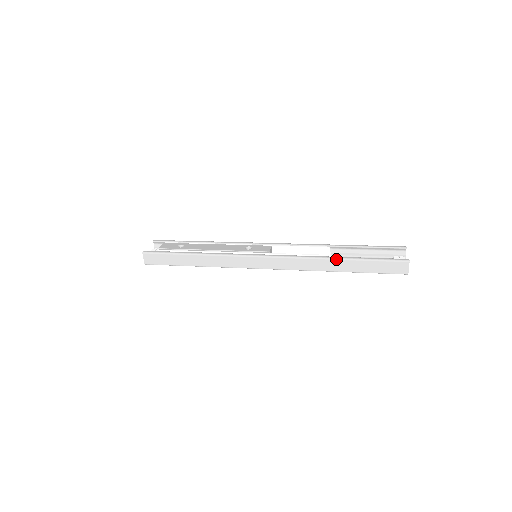
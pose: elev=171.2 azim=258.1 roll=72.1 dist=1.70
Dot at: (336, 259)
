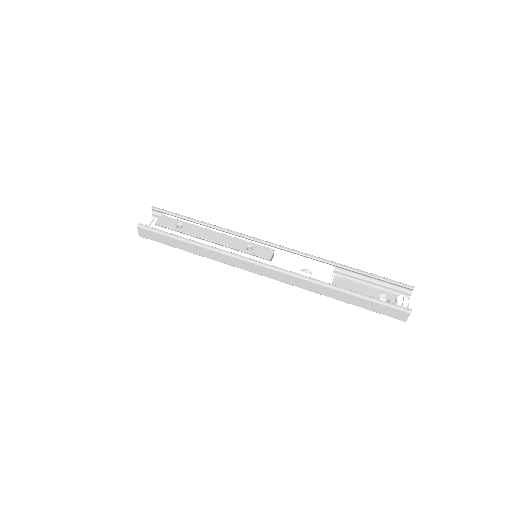
Dot at: (337, 289)
